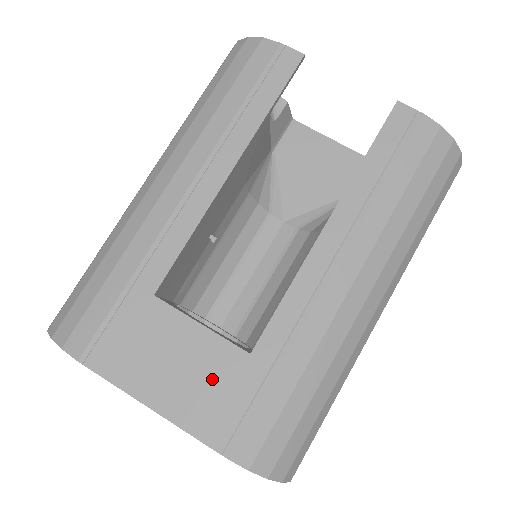
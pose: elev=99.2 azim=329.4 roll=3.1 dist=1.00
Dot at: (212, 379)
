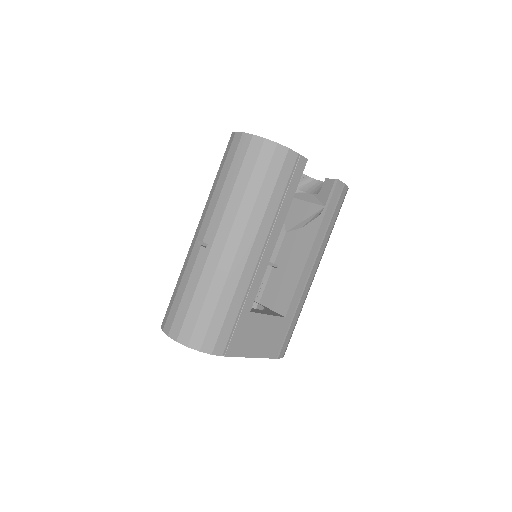
Dot at: (273, 334)
